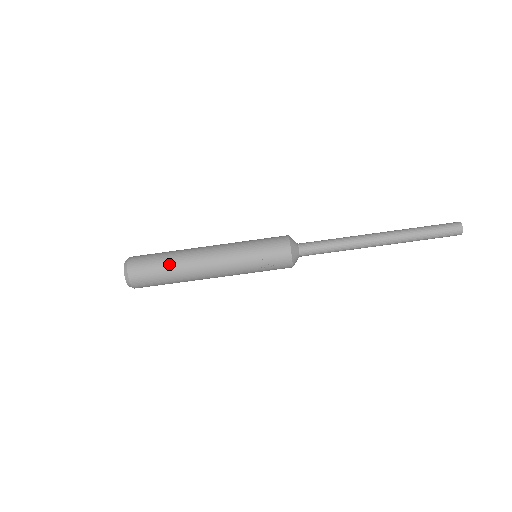
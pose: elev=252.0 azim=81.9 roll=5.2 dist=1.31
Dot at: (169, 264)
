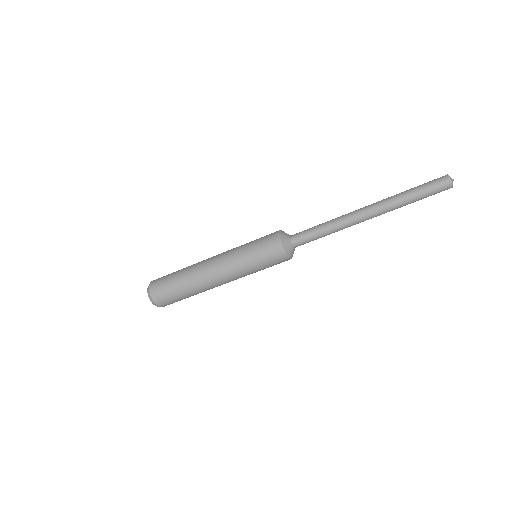
Dot at: (183, 286)
